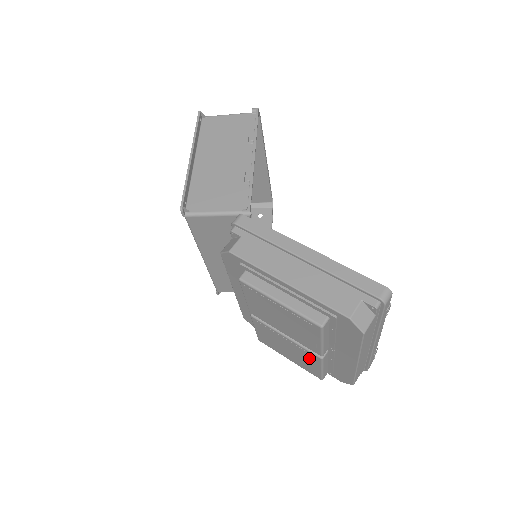
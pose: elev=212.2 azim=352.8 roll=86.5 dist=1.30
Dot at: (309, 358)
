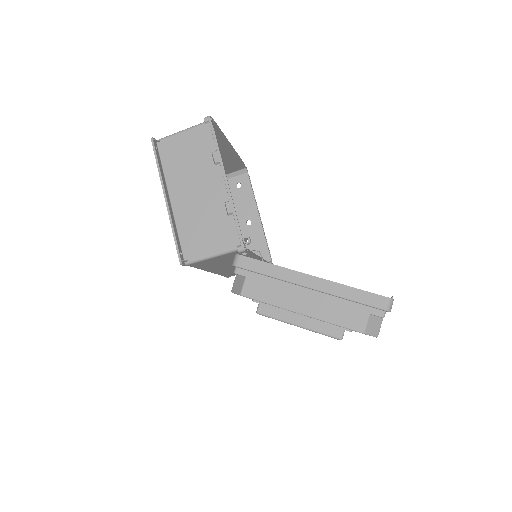
Dot at: occluded
